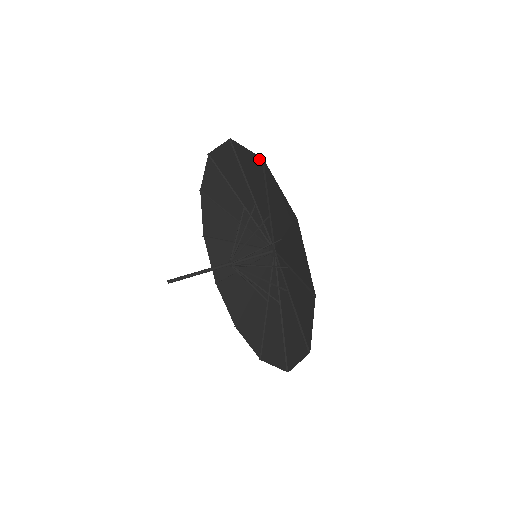
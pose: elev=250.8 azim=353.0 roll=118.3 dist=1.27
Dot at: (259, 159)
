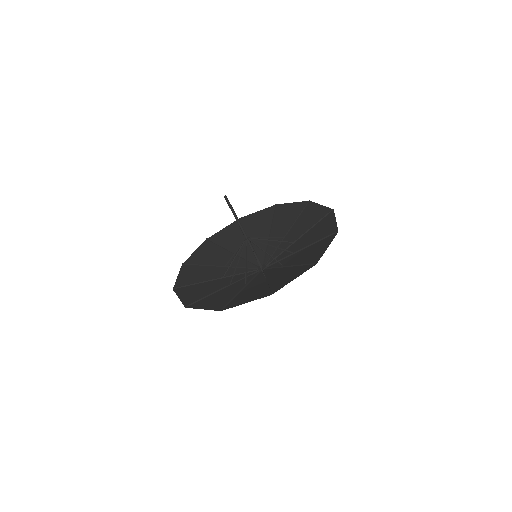
Dot at: (328, 210)
